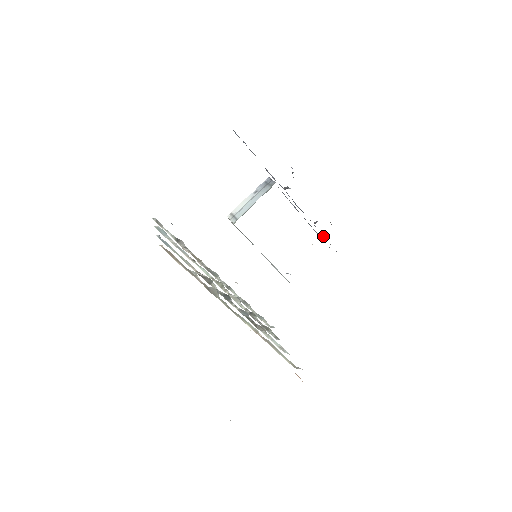
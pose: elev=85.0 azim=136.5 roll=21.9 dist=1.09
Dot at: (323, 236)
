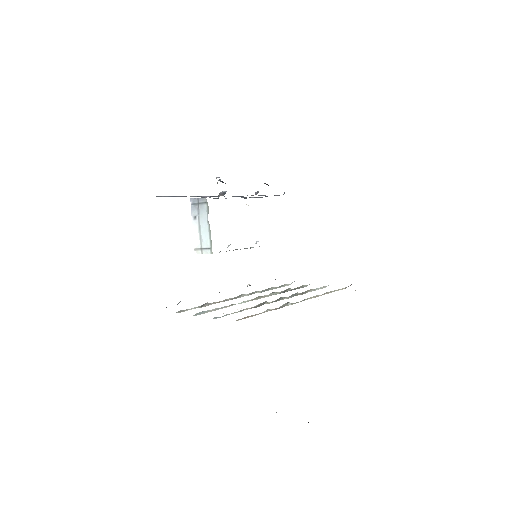
Dot at: occluded
